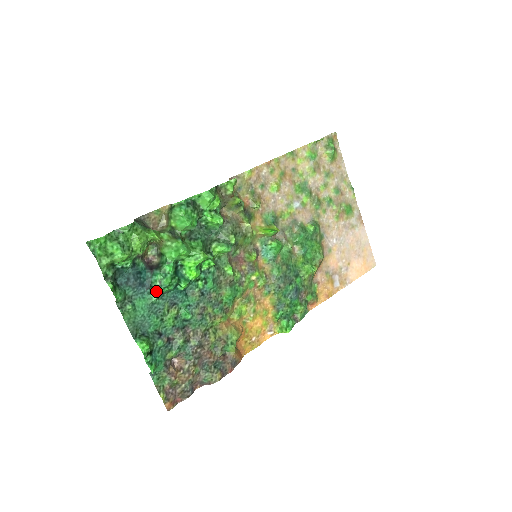
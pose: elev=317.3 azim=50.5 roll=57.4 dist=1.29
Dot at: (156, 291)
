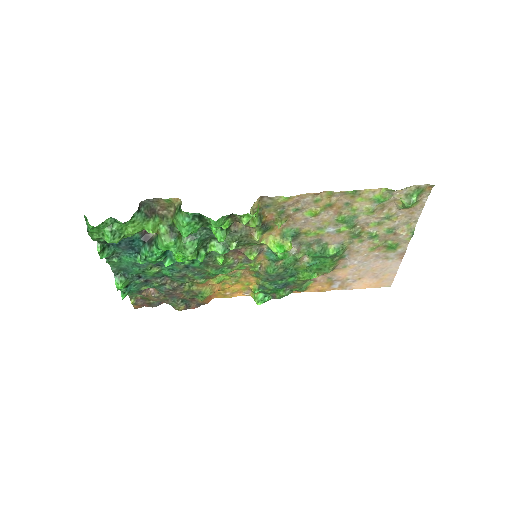
Dot at: (140, 261)
